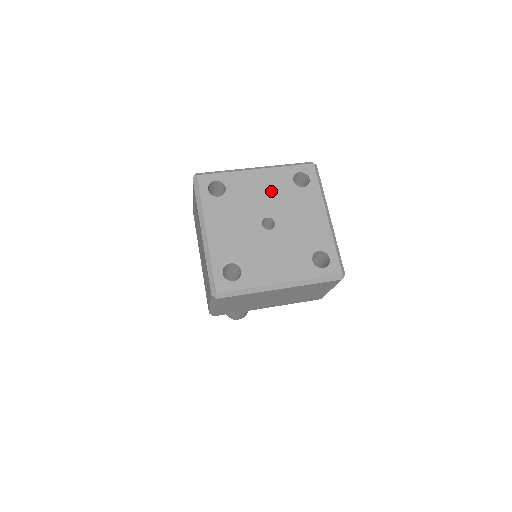
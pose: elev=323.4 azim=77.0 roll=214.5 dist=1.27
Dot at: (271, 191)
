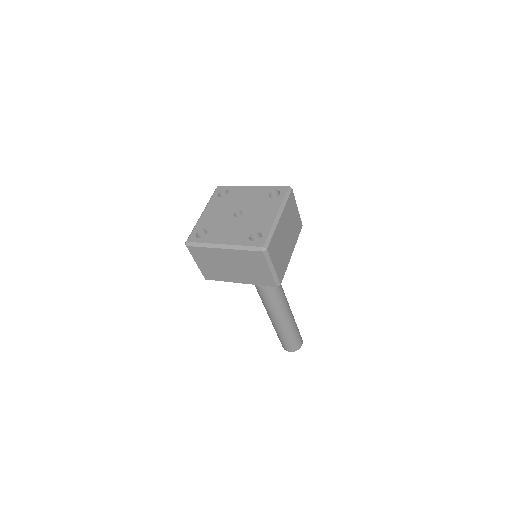
Dot at: (252, 198)
